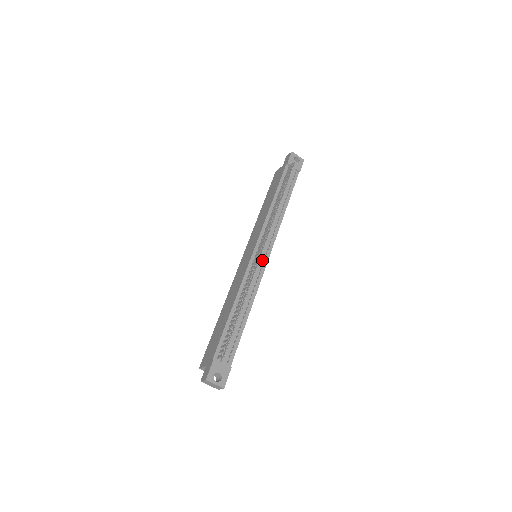
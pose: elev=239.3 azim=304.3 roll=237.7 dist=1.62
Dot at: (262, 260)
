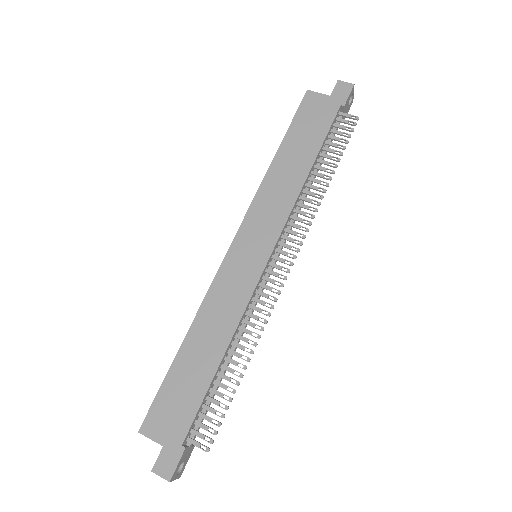
Dot at: (267, 274)
